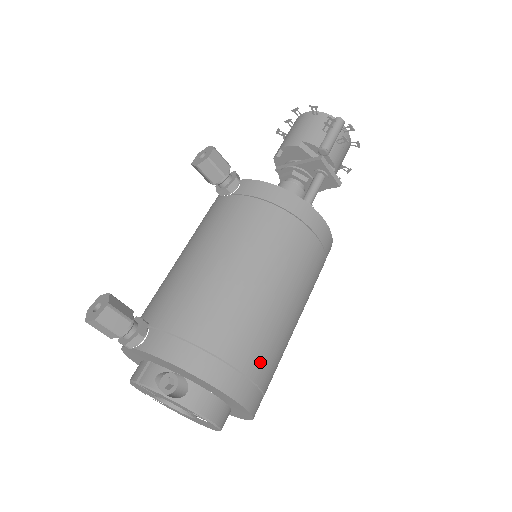
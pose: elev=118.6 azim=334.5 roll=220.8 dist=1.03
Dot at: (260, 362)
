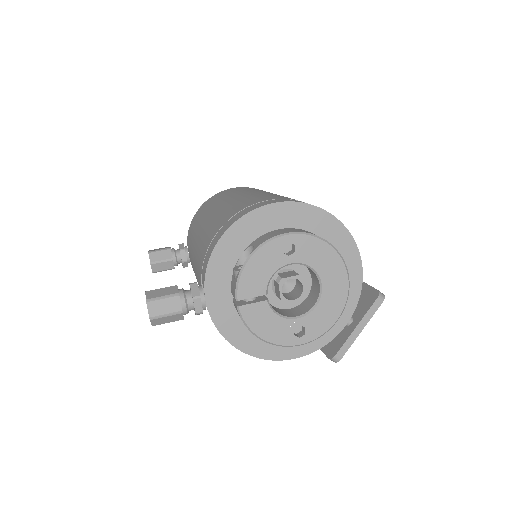
Dot at: occluded
